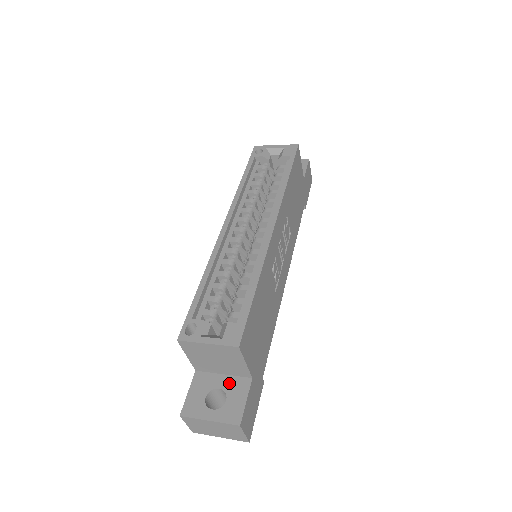
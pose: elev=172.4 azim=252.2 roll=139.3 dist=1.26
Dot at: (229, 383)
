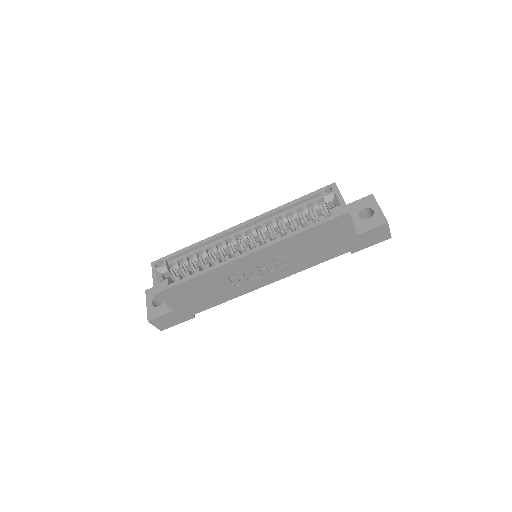
Dot at: occluded
